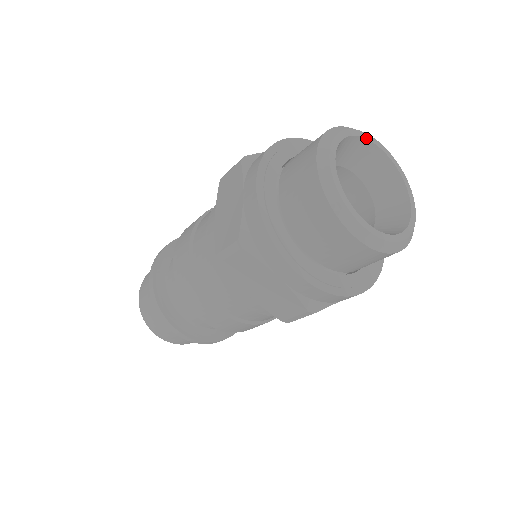
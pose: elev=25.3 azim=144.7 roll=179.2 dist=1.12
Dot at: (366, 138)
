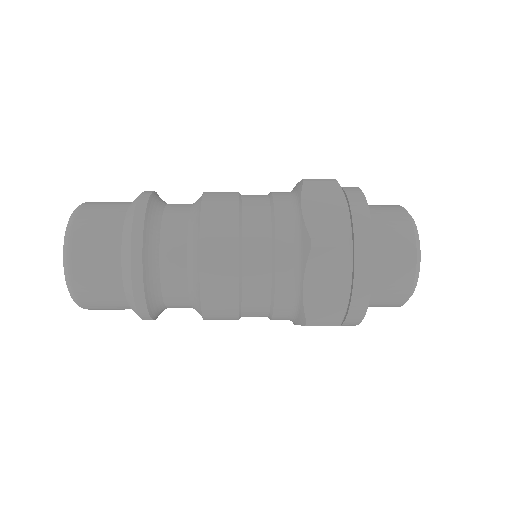
Dot at: occluded
